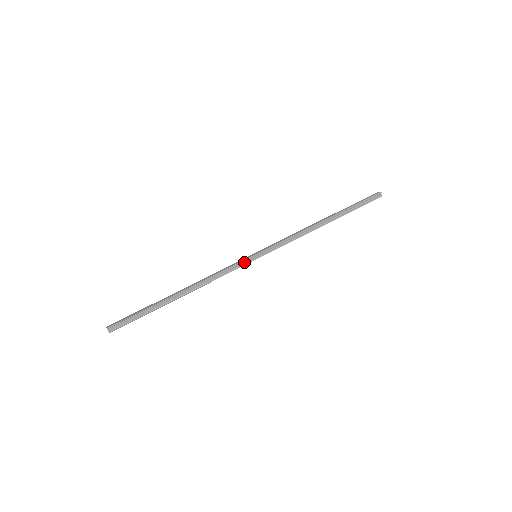
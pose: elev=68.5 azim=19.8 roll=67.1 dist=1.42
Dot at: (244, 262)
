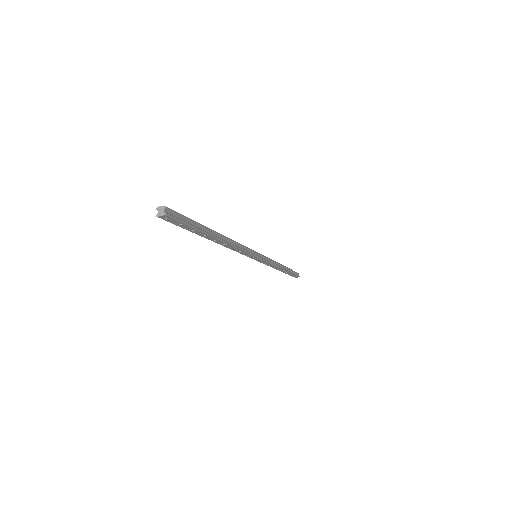
Dot at: (252, 252)
